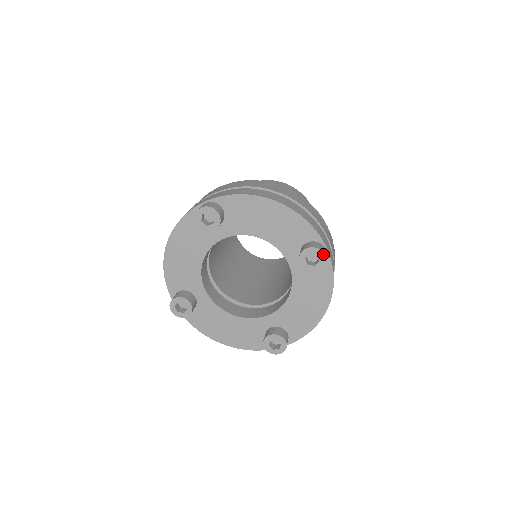
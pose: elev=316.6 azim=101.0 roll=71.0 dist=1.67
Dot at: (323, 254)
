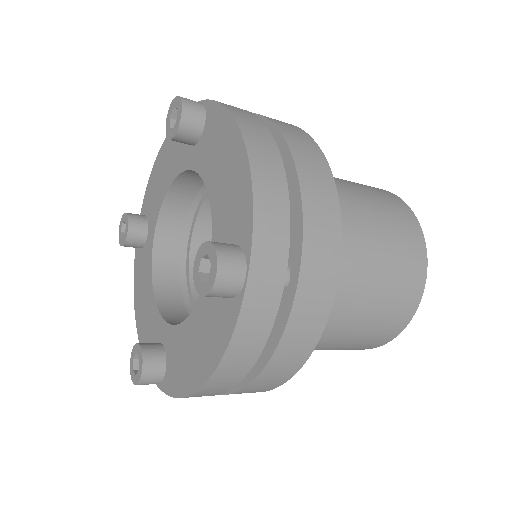
Dot at: (216, 270)
